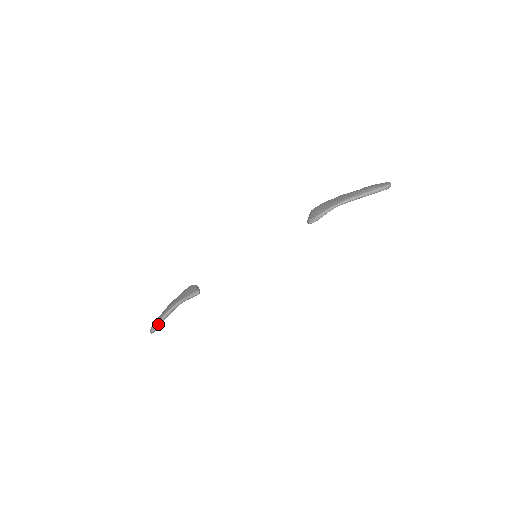
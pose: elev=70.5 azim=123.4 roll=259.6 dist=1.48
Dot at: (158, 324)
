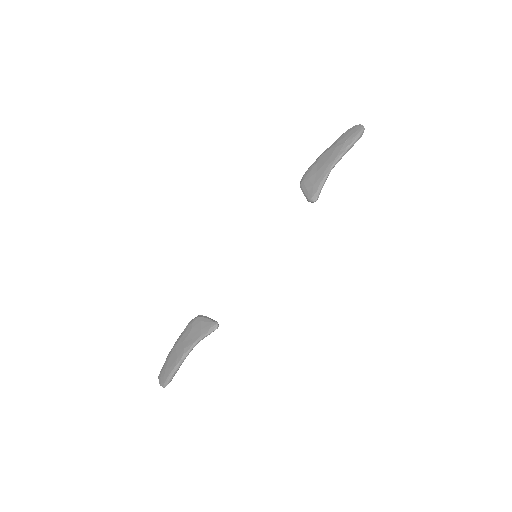
Dot at: (173, 375)
